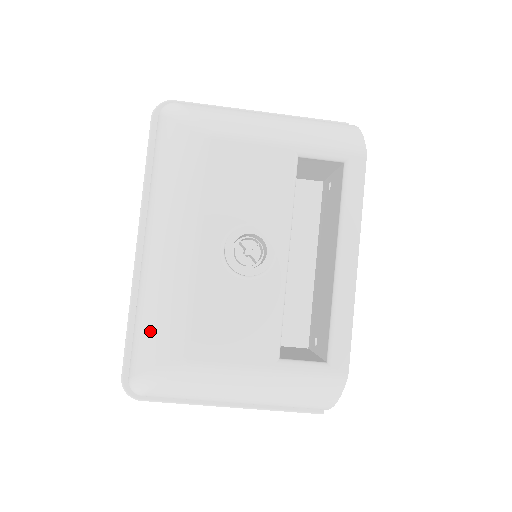
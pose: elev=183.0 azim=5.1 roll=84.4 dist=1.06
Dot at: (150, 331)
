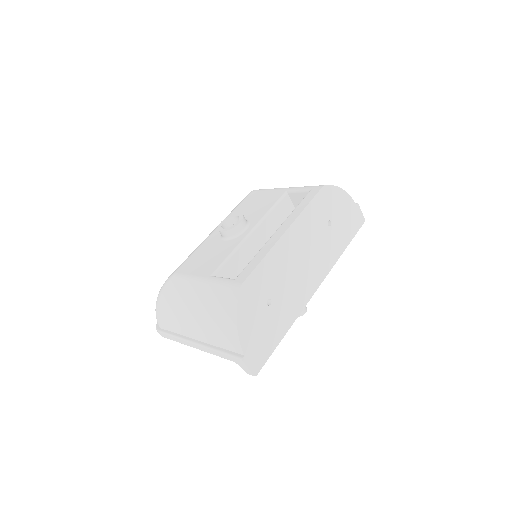
Dot at: occluded
